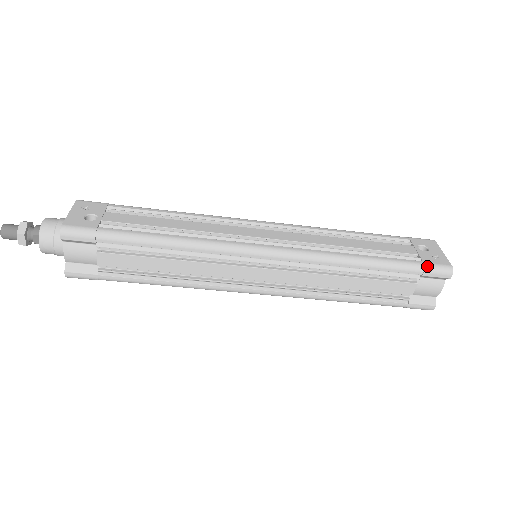
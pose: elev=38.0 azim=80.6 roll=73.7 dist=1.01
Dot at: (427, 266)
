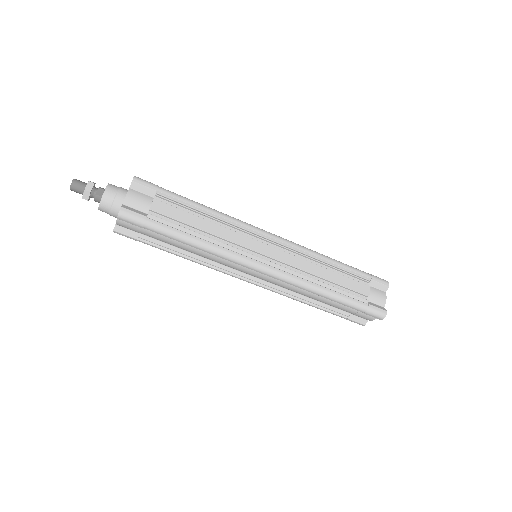
Dot at: (372, 275)
